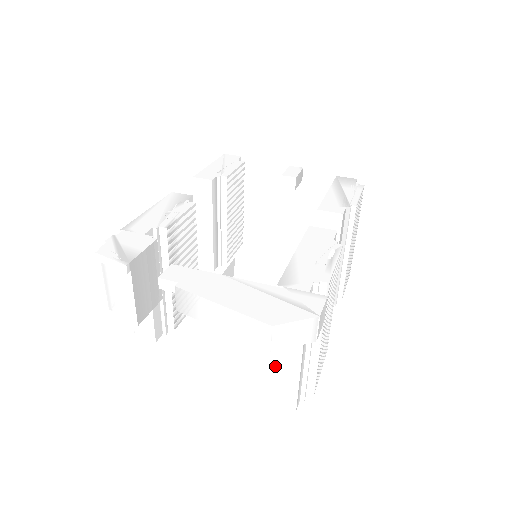
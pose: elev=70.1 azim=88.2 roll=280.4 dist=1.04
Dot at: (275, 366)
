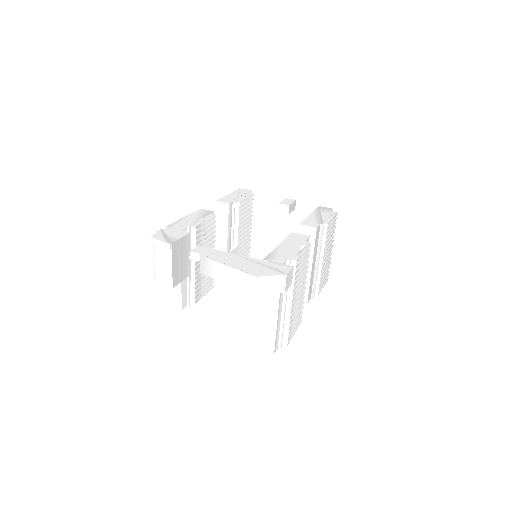
Dot at: (261, 318)
